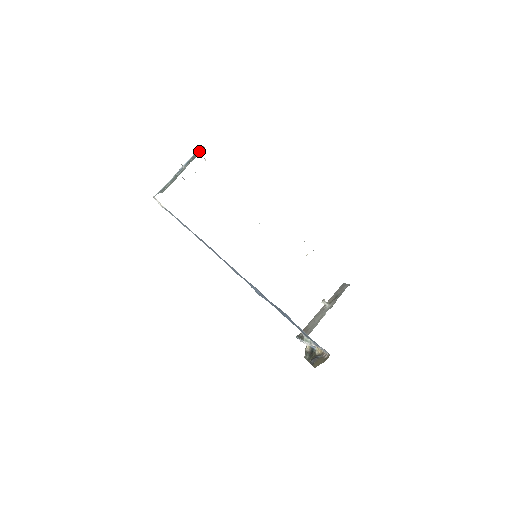
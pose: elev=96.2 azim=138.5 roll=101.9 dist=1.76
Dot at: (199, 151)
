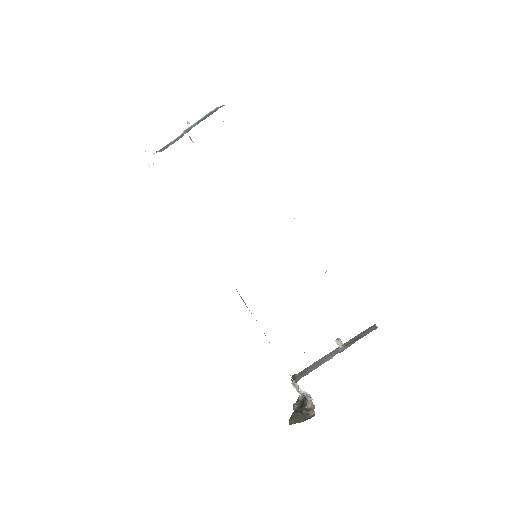
Dot at: (216, 109)
